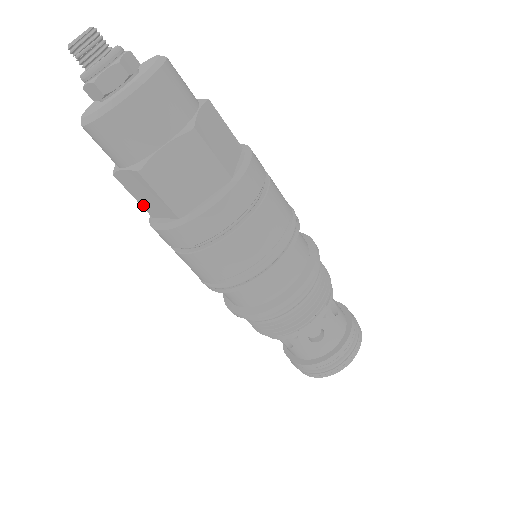
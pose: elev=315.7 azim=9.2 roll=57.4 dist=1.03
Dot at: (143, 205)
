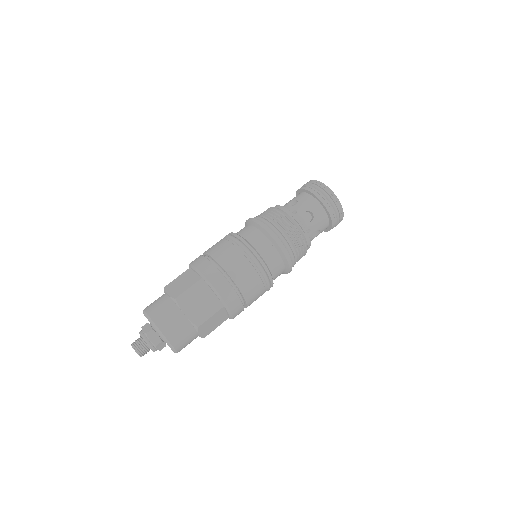
Dot at: occluded
